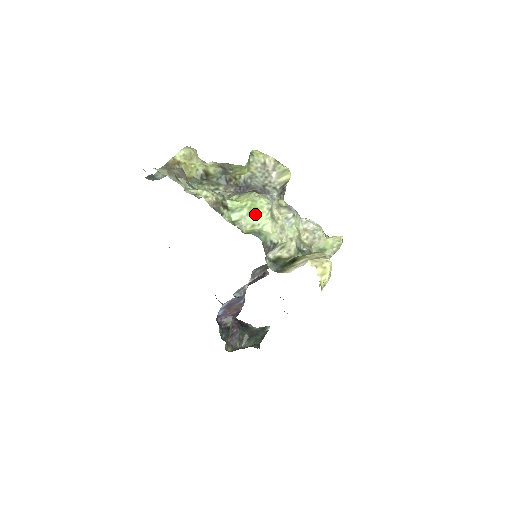
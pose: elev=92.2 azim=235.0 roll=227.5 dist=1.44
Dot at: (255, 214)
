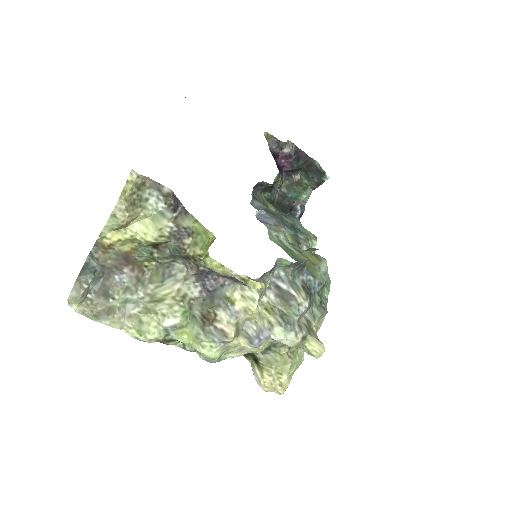
Dot at: occluded
